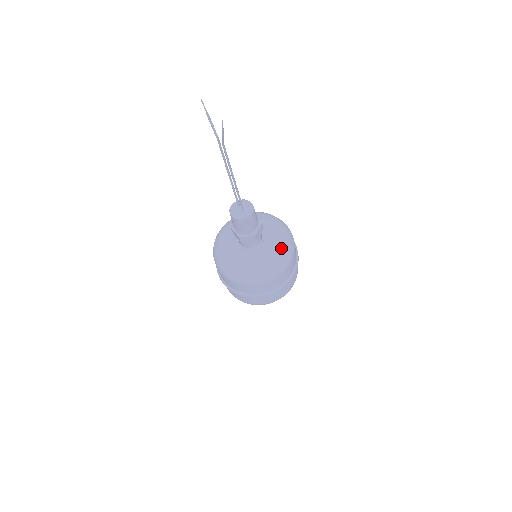
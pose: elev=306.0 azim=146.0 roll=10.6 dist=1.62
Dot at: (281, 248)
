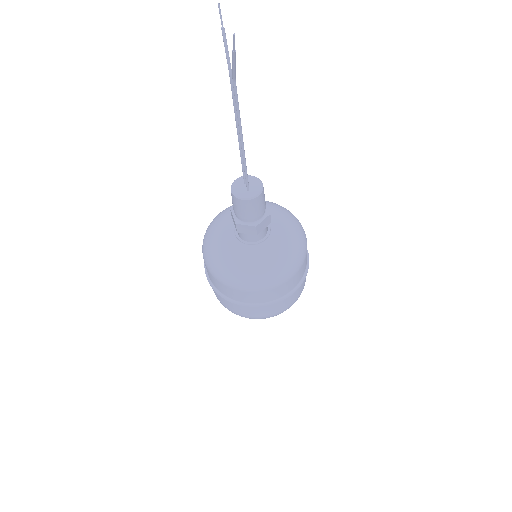
Dot at: (286, 254)
